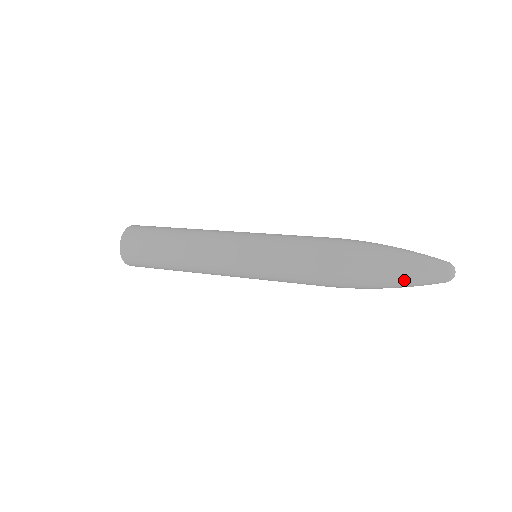
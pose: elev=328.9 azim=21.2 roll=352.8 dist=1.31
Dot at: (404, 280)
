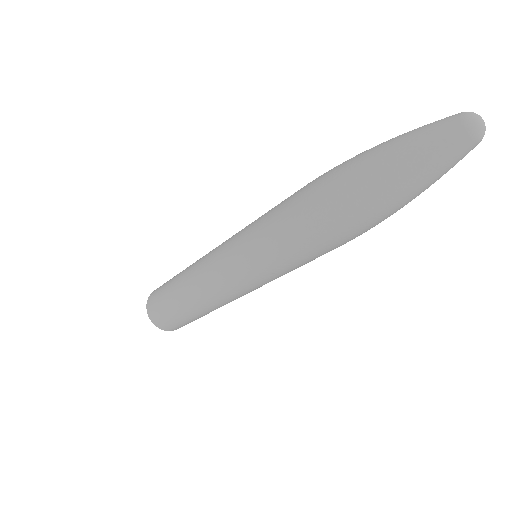
Dot at: (422, 189)
